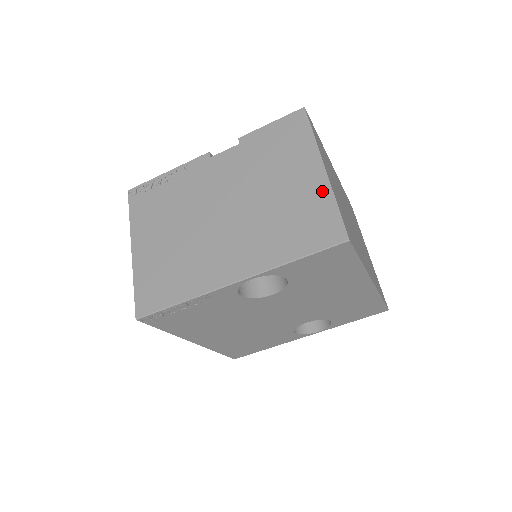
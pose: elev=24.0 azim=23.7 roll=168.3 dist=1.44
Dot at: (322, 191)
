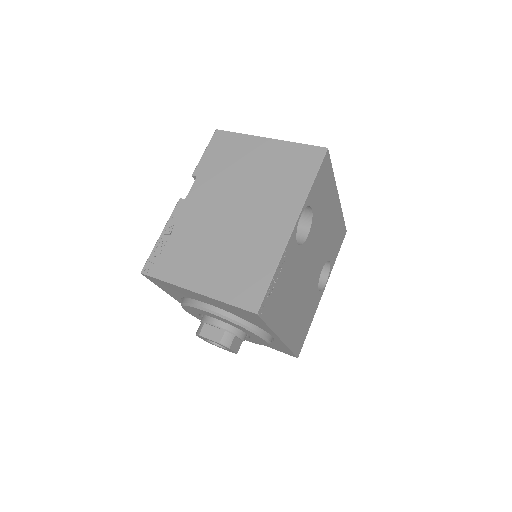
Dot at: (283, 147)
